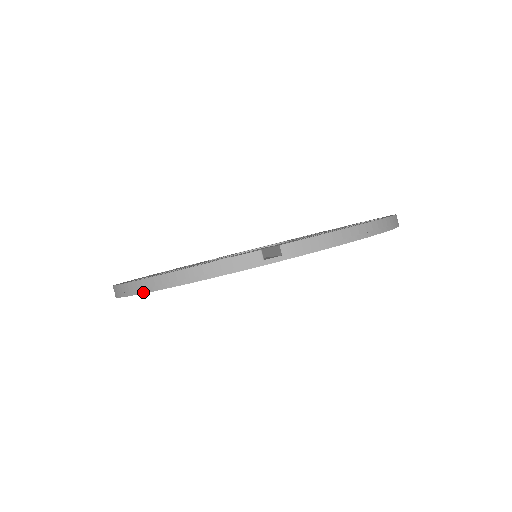
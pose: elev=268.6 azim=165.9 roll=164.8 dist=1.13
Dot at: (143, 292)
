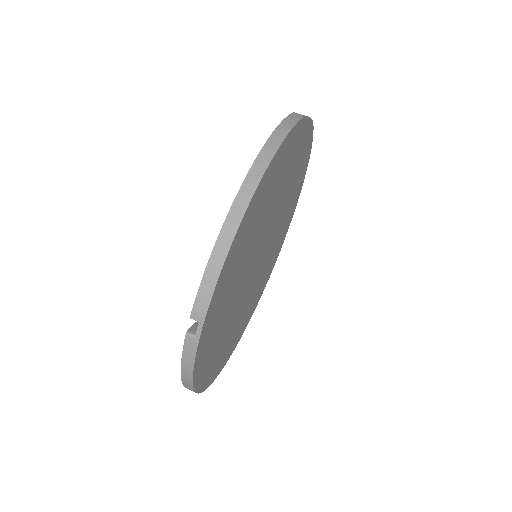
Dot at: occluded
